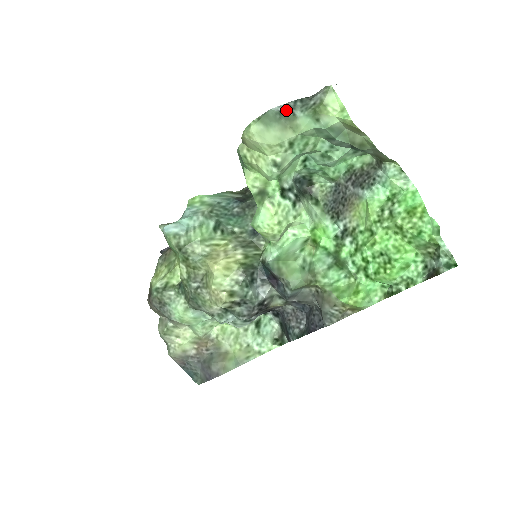
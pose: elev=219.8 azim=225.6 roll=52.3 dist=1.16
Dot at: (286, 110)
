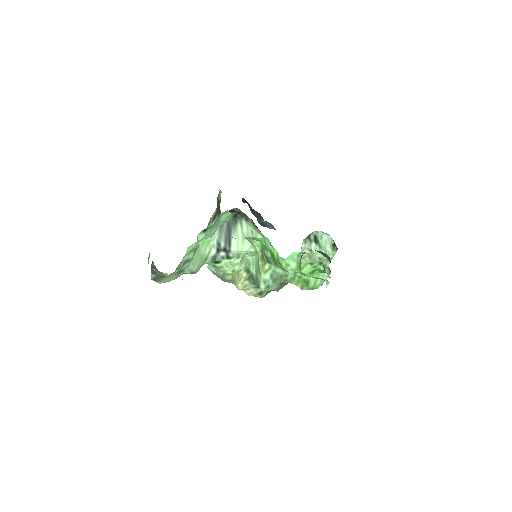
Dot at: (155, 276)
